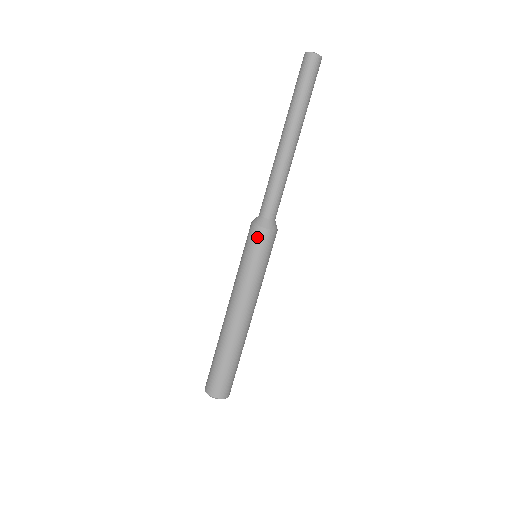
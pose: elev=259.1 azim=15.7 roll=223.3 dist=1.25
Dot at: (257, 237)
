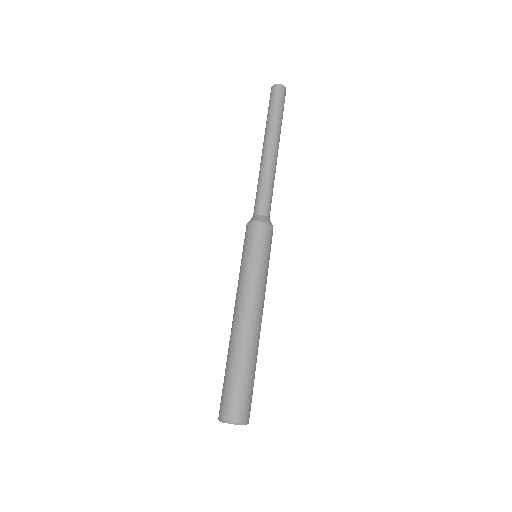
Dot at: (255, 231)
